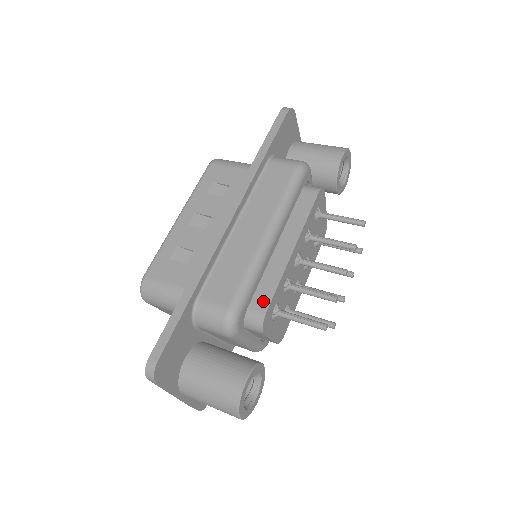
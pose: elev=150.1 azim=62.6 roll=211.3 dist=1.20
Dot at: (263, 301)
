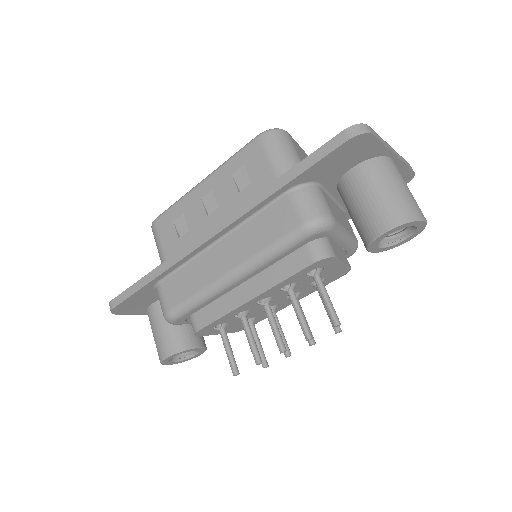
Dot at: (203, 320)
